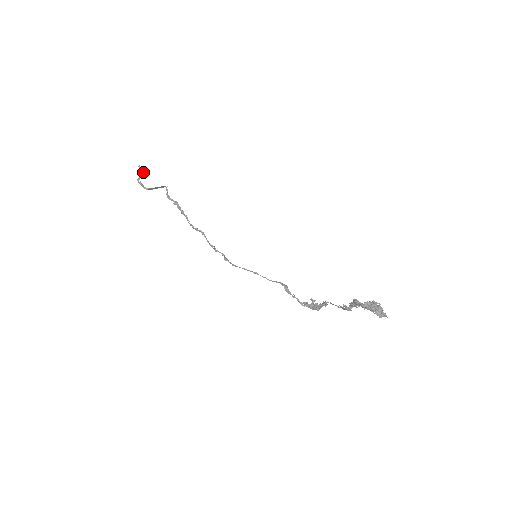
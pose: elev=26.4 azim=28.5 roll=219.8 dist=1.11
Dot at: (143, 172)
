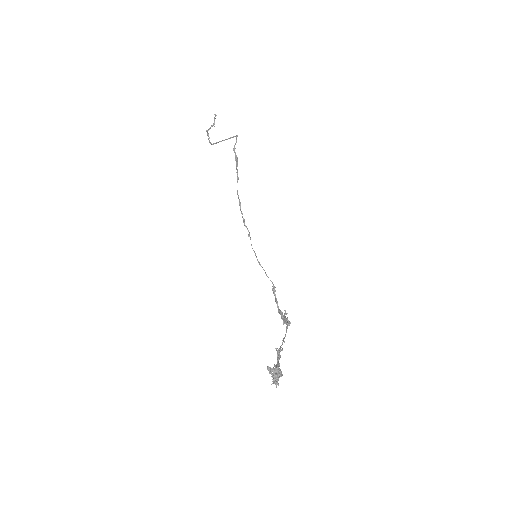
Dot at: occluded
